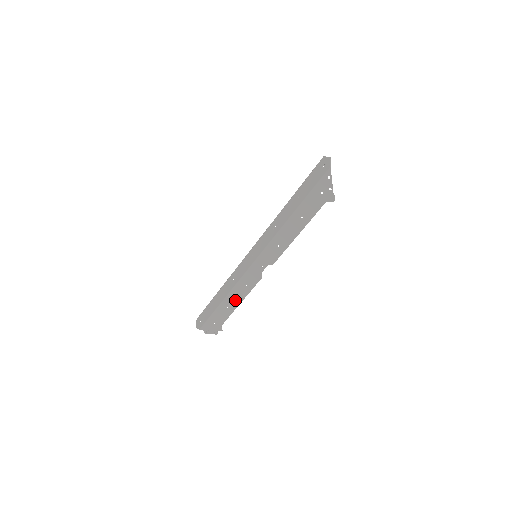
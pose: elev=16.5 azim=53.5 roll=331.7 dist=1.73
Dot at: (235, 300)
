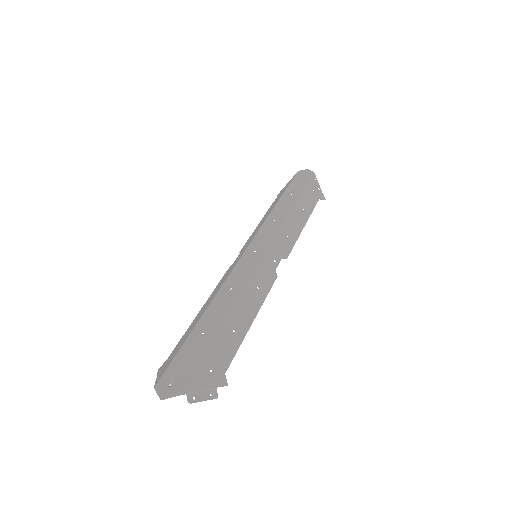
Dot at: (245, 315)
